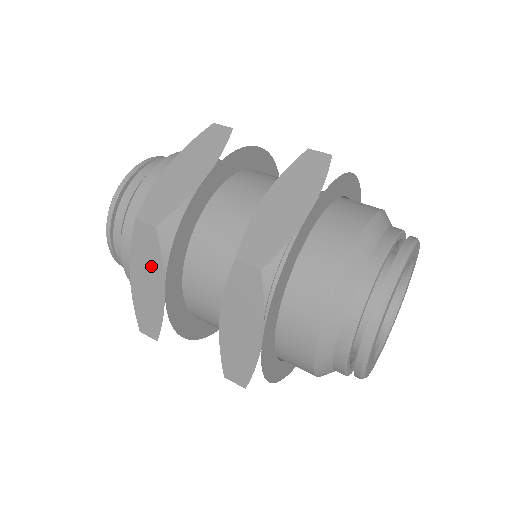
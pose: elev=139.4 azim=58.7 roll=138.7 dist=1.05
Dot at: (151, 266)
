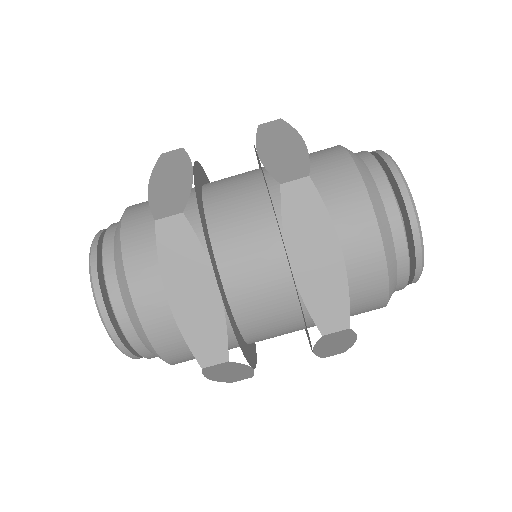
Dot at: occluded
